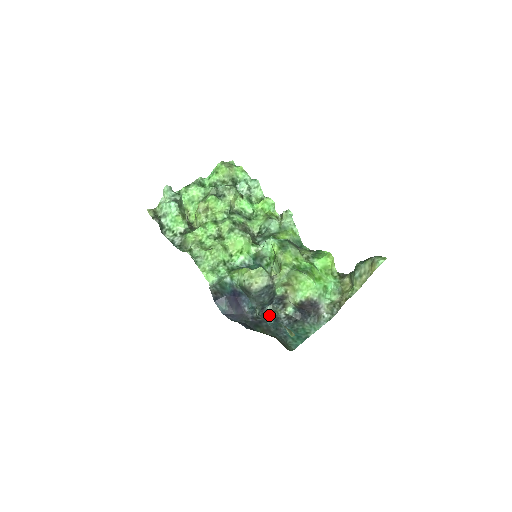
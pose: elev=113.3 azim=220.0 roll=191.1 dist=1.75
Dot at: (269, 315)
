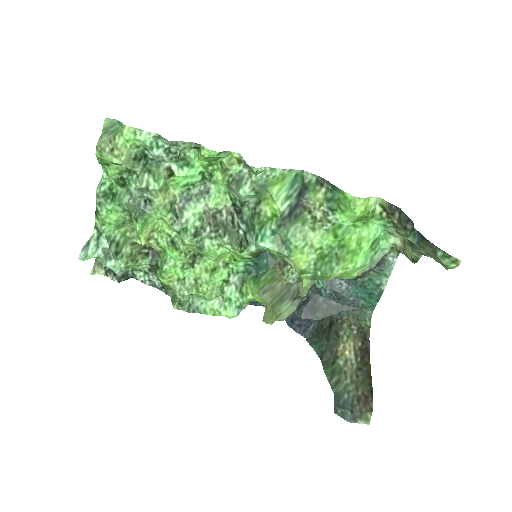
Dot at: (319, 284)
